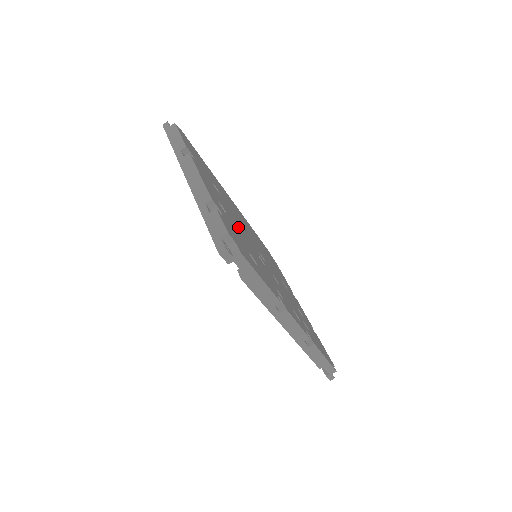
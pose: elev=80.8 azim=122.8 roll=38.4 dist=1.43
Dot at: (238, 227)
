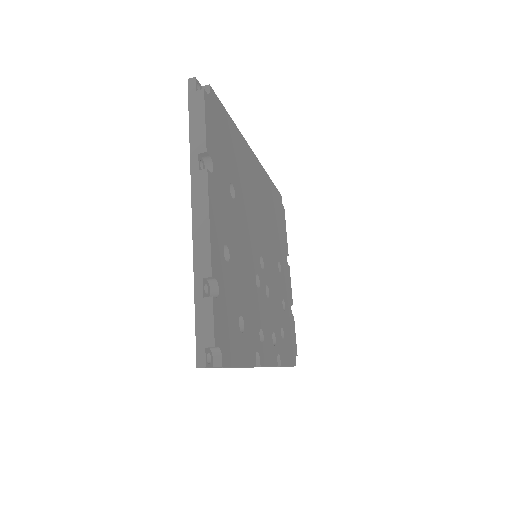
Dot at: (241, 257)
